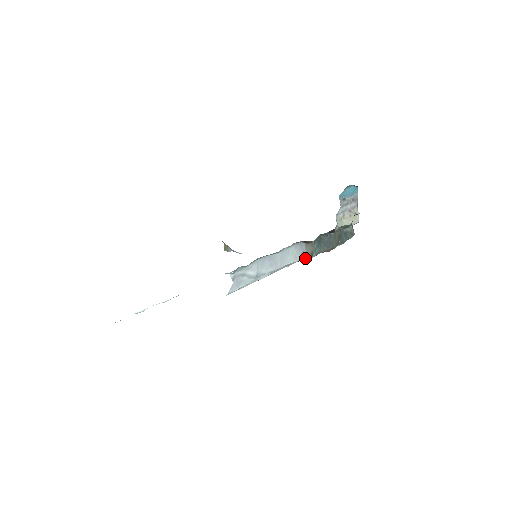
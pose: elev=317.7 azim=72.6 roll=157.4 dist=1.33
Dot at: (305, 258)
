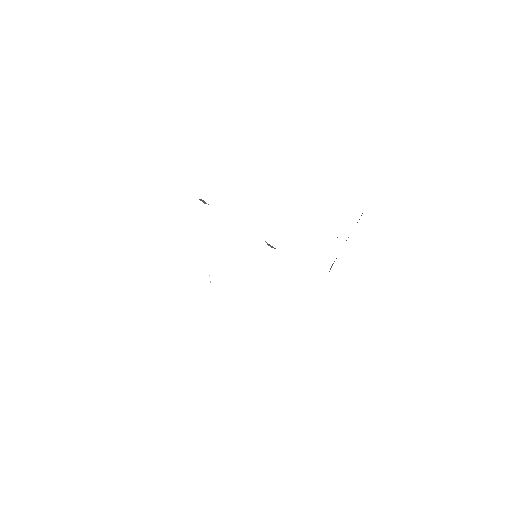
Dot at: occluded
